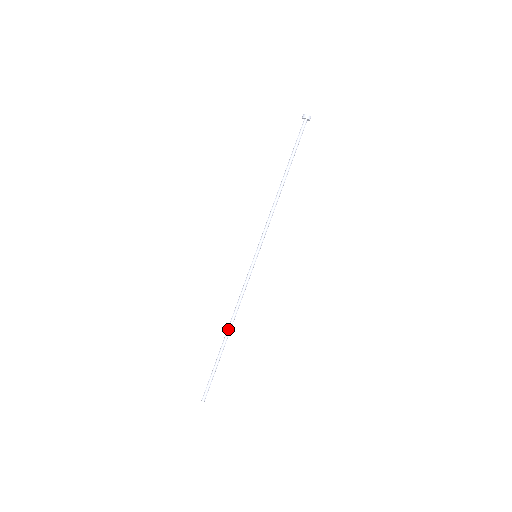
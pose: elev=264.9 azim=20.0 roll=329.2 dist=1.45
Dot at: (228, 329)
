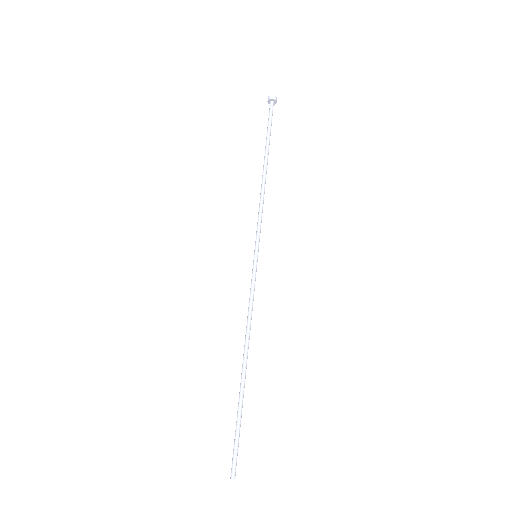
Dot at: (243, 358)
